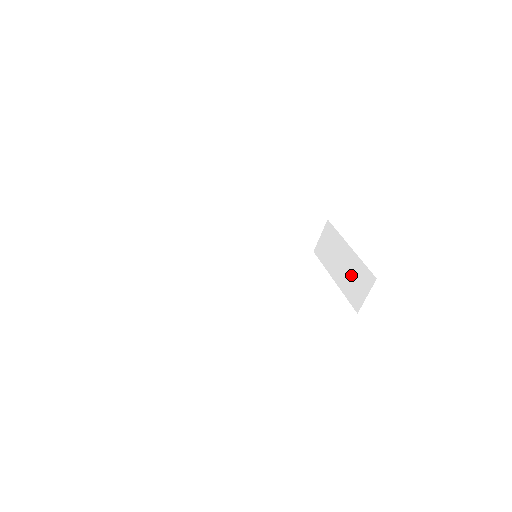
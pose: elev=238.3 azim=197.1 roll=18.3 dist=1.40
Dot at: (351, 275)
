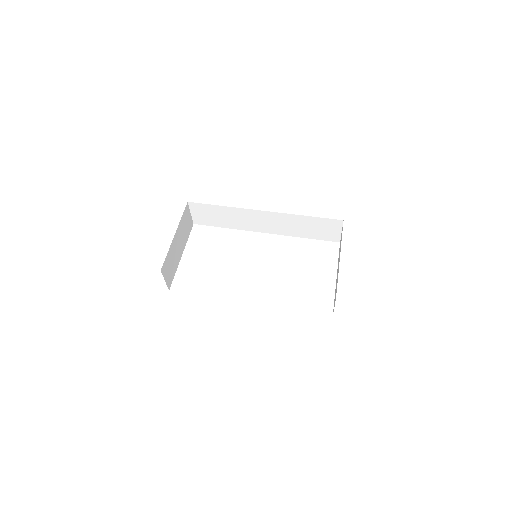
Dot at: occluded
